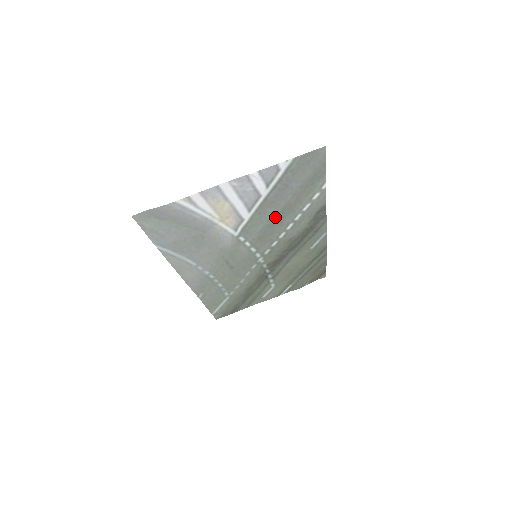
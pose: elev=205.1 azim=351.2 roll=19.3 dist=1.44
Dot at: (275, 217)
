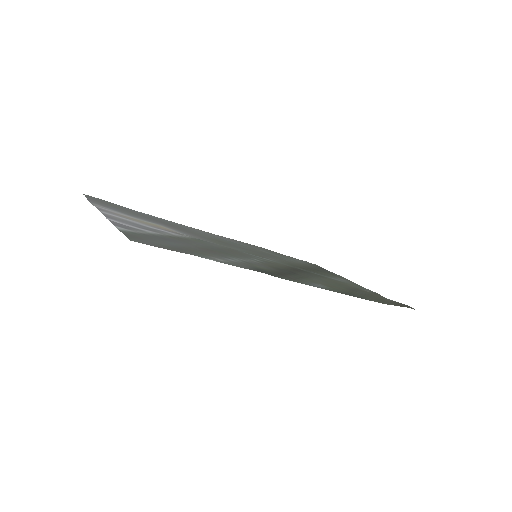
Dot at: (210, 247)
